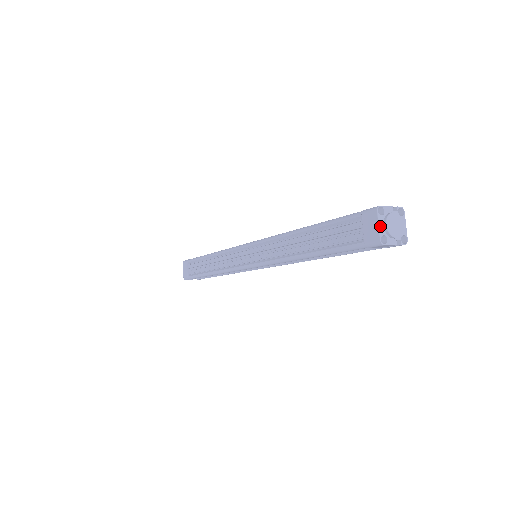
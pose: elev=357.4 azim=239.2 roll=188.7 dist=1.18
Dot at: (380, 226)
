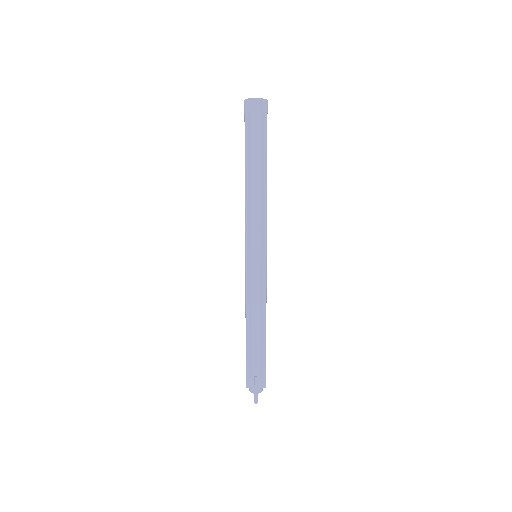
Dot at: occluded
